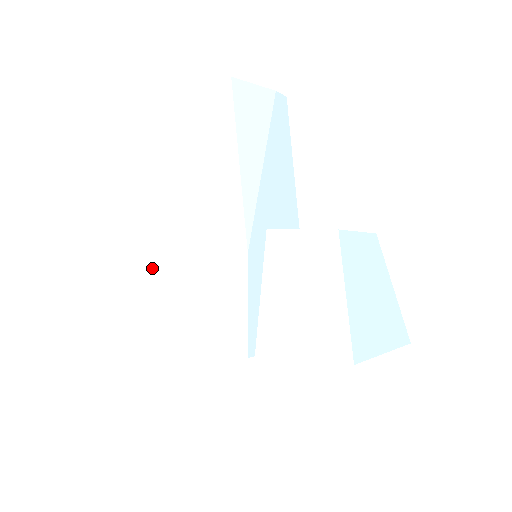
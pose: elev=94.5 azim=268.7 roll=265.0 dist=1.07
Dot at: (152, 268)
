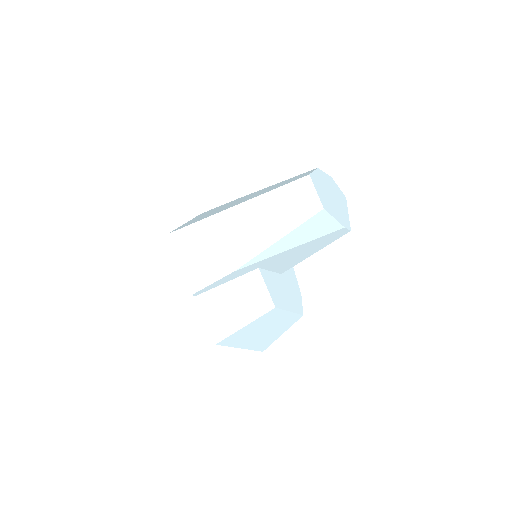
Dot at: (205, 219)
